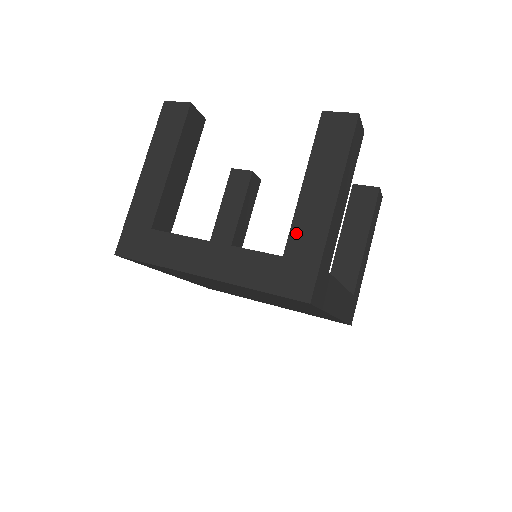
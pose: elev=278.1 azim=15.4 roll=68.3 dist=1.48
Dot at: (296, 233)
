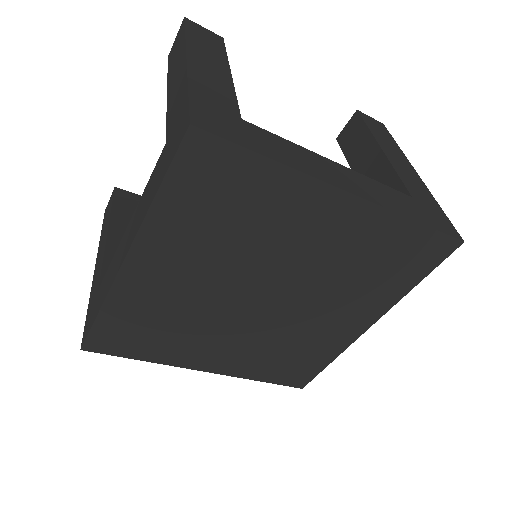
Dot at: (169, 117)
